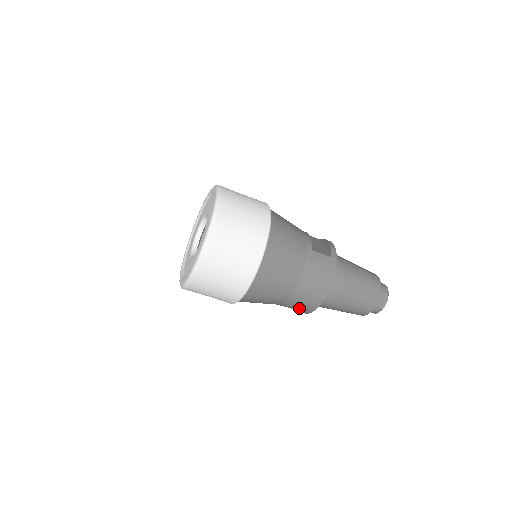
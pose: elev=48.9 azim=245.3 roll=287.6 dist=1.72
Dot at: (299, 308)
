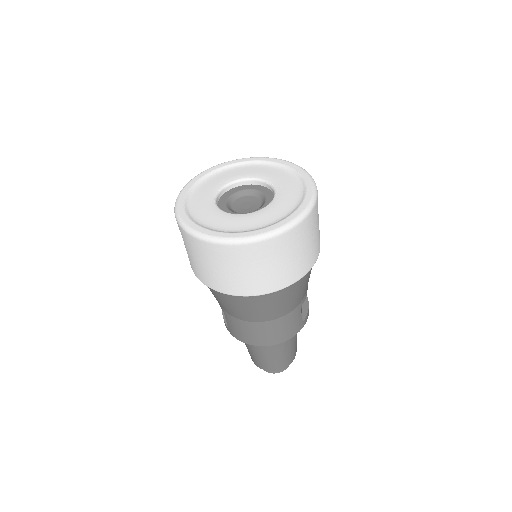
Dot at: (234, 328)
